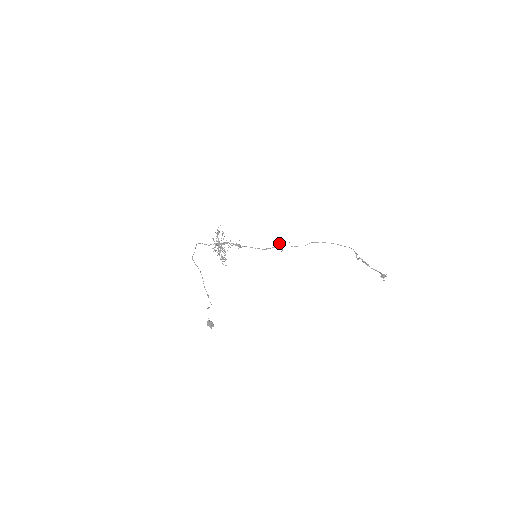
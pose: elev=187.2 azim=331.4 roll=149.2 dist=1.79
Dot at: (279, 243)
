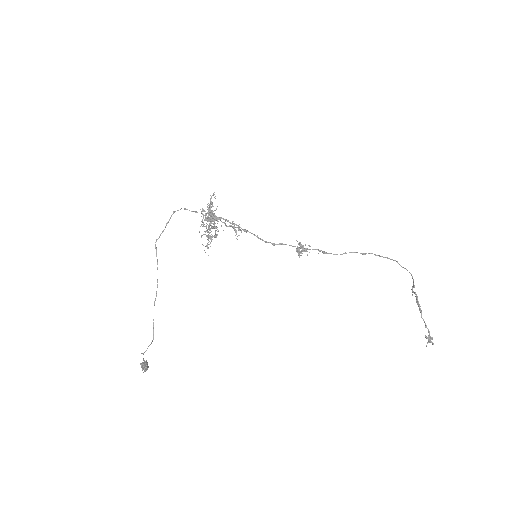
Dot at: (298, 248)
